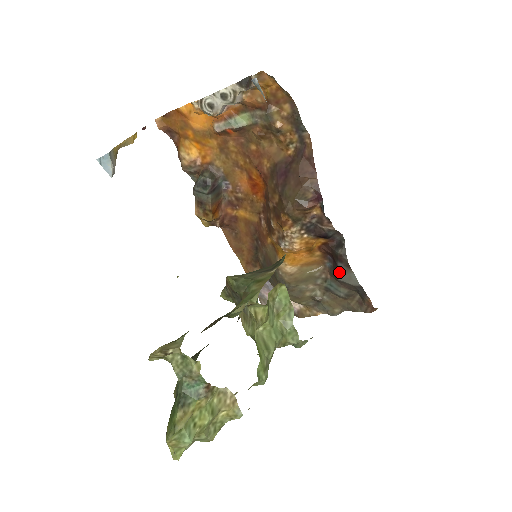
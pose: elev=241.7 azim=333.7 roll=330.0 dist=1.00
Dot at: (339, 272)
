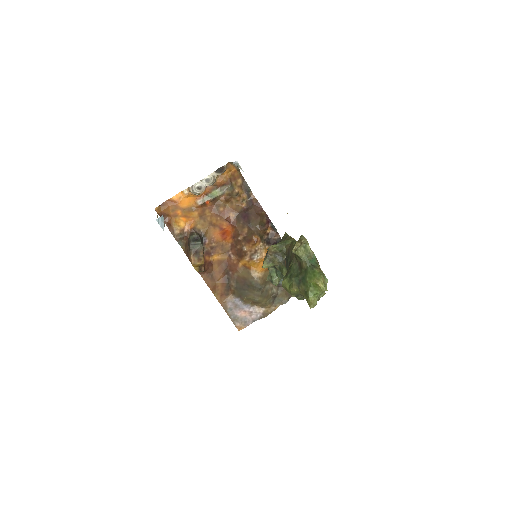
Dot at: occluded
